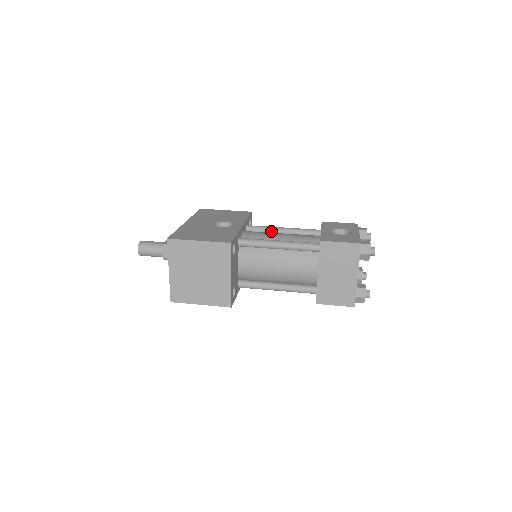
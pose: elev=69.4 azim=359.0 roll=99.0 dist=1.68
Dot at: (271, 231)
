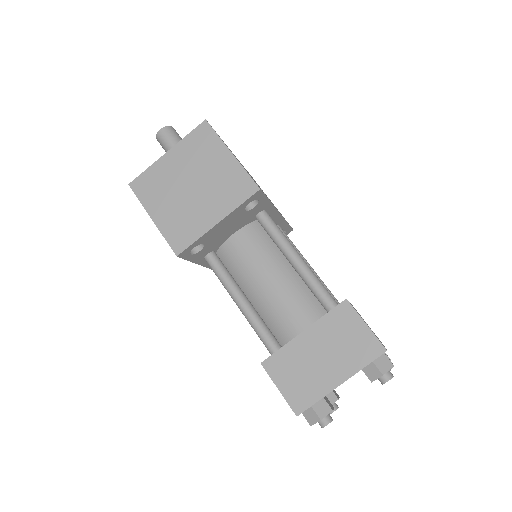
Dot at: occluded
